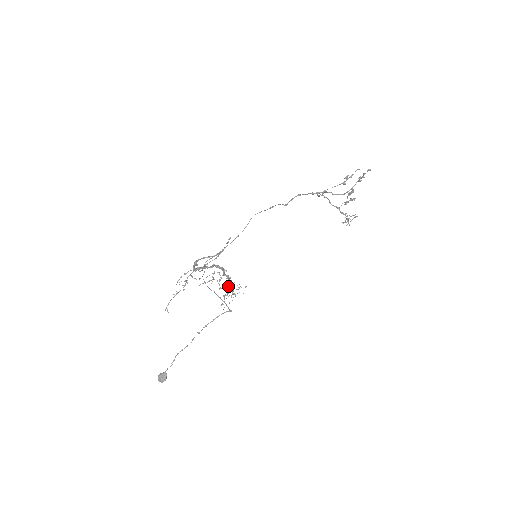
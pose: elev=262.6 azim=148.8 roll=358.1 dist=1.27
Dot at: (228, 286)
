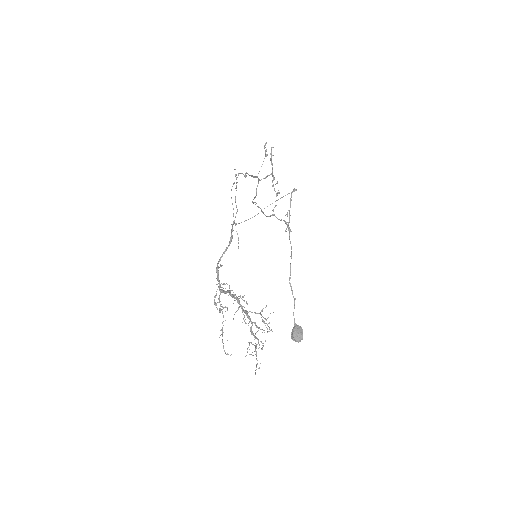
Dot at: (253, 335)
